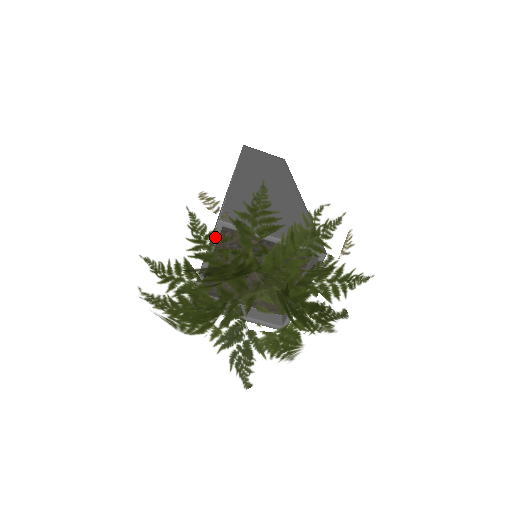
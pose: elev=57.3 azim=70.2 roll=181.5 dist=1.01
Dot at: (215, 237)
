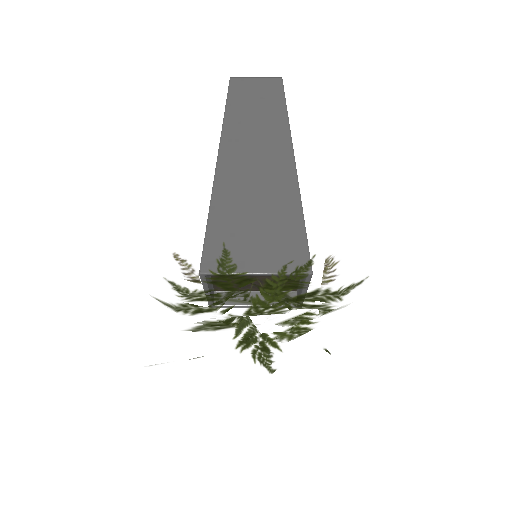
Dot at: (200, 292)
